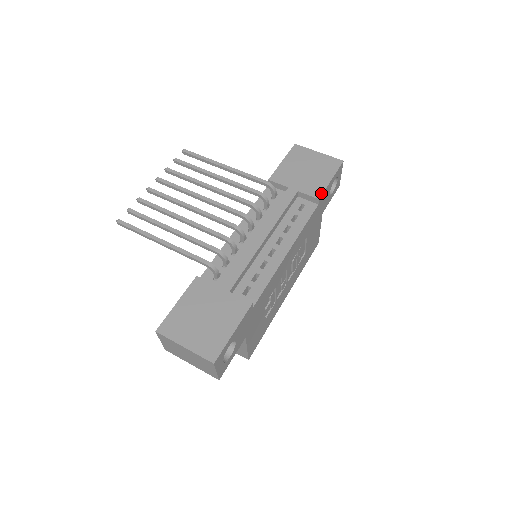
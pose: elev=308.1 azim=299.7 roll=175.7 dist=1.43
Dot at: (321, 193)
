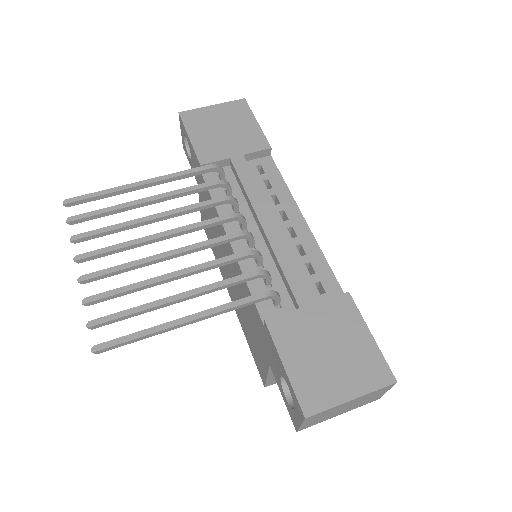
Dot at: (266, 141)
